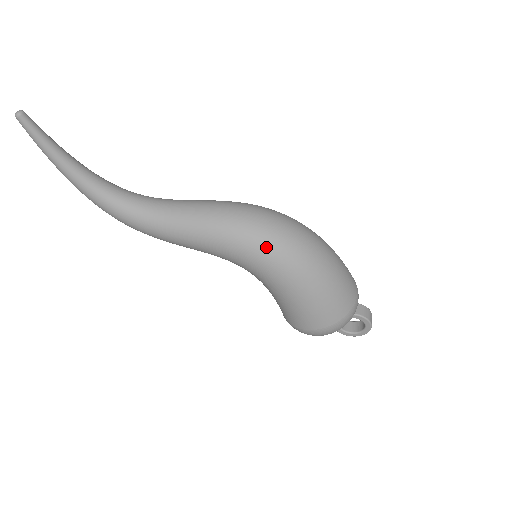
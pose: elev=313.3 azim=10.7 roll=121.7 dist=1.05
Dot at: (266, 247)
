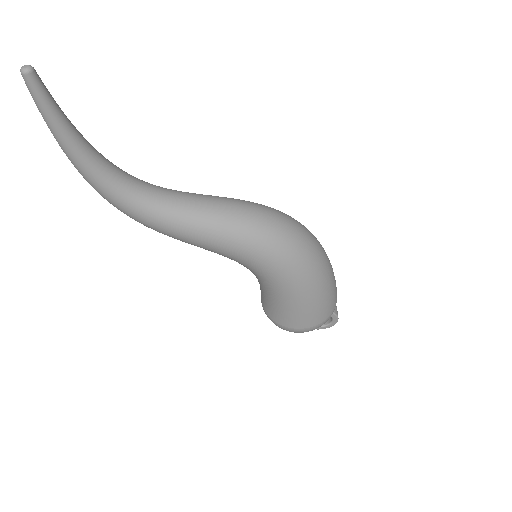
Dot at: (286, 254)
